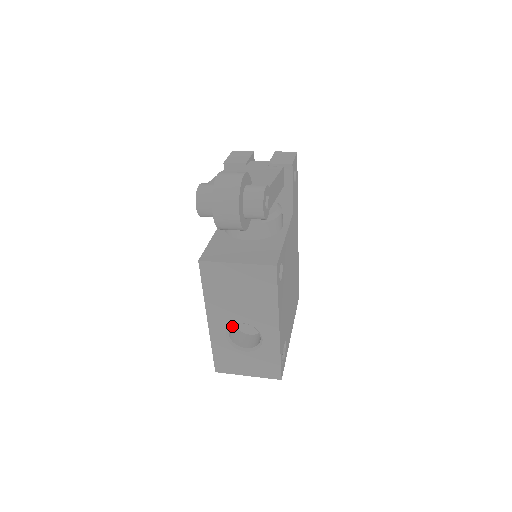
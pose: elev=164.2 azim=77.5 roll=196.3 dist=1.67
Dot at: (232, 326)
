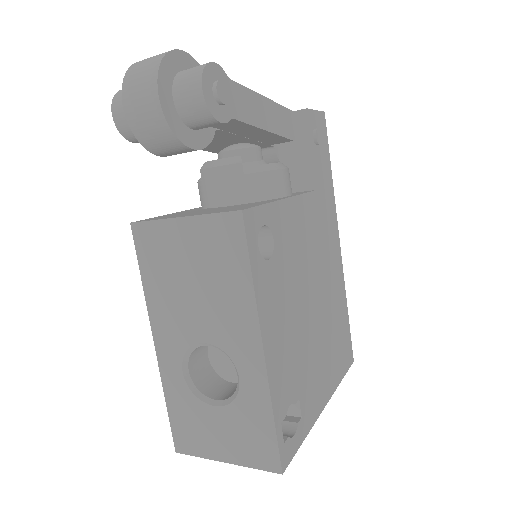
Dot at: (202, 362)
